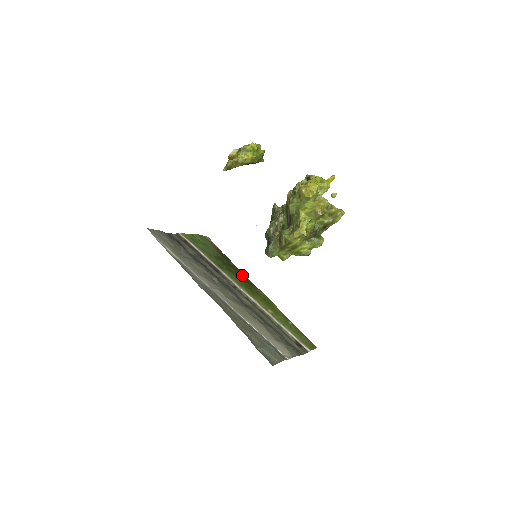
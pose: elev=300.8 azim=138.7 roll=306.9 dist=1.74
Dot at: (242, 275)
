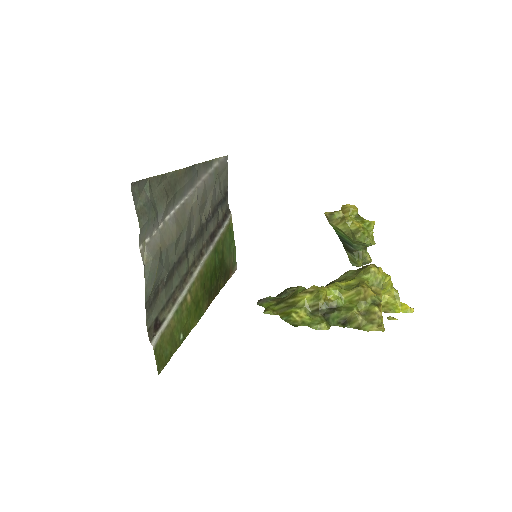
Dot at: (215, 288)
